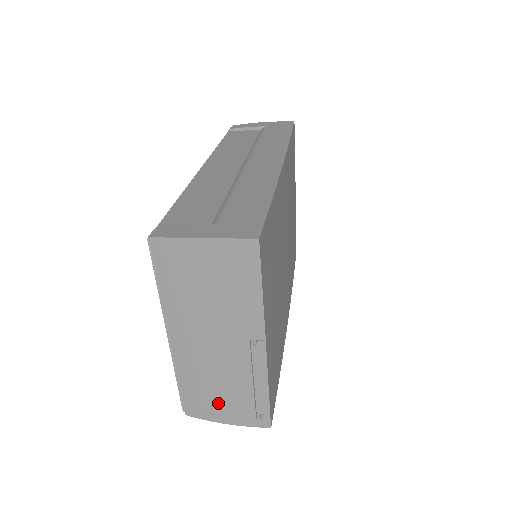
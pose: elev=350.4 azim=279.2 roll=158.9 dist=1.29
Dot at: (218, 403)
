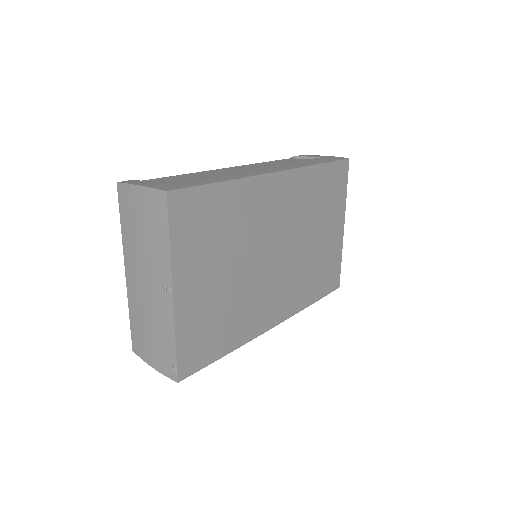
Dot at: (148, 343)
